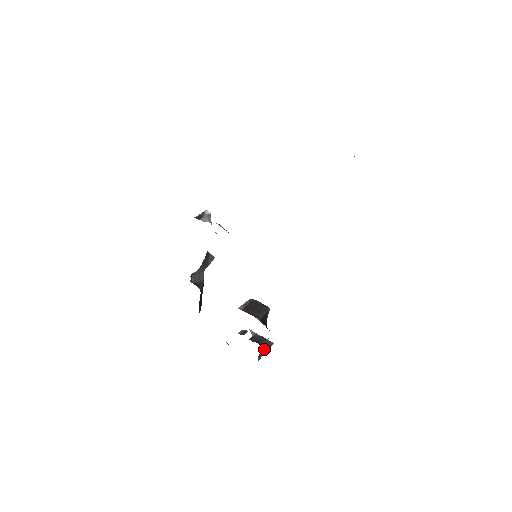
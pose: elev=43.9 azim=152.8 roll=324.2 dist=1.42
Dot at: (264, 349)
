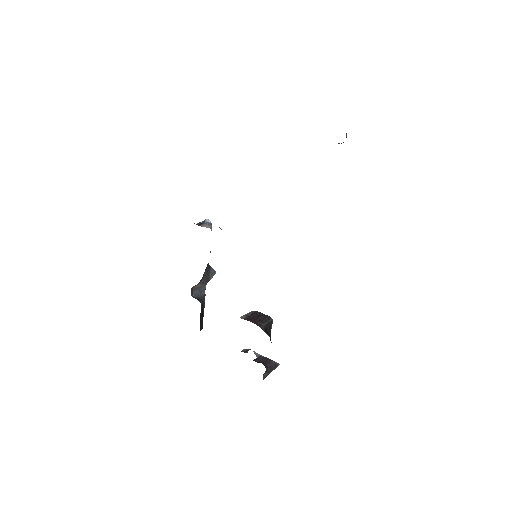
Dot at: (269, 369)
